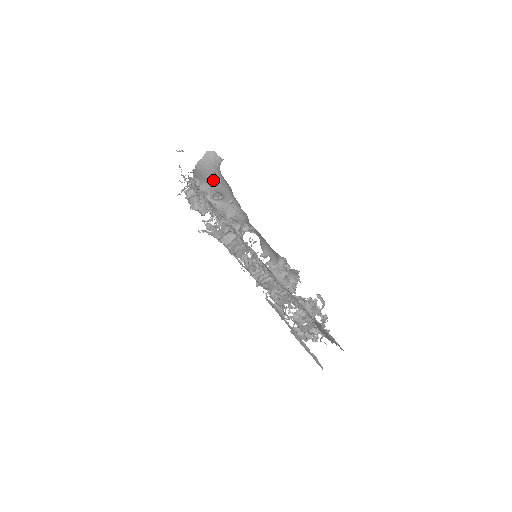
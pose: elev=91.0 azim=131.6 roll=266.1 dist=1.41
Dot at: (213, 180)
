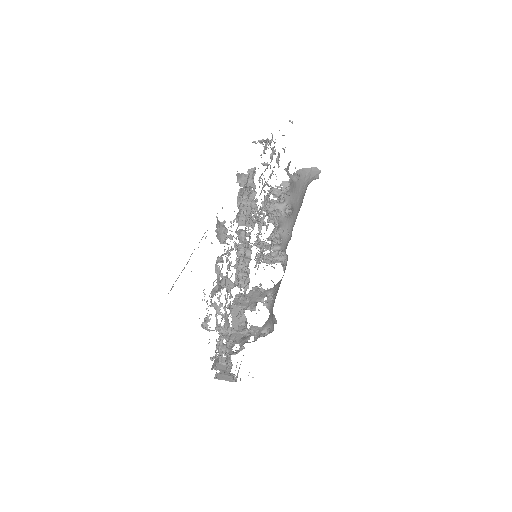
Dot at: (293, 176)
